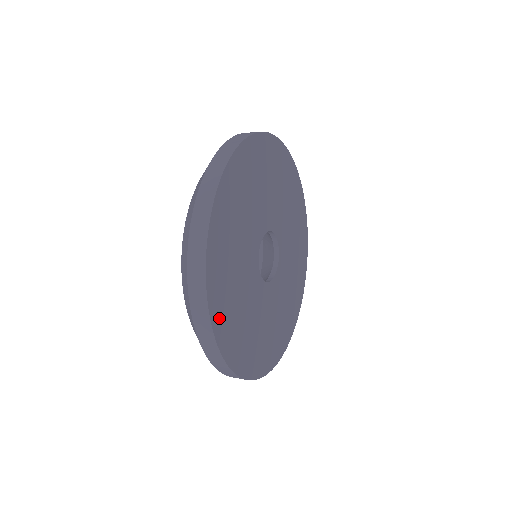
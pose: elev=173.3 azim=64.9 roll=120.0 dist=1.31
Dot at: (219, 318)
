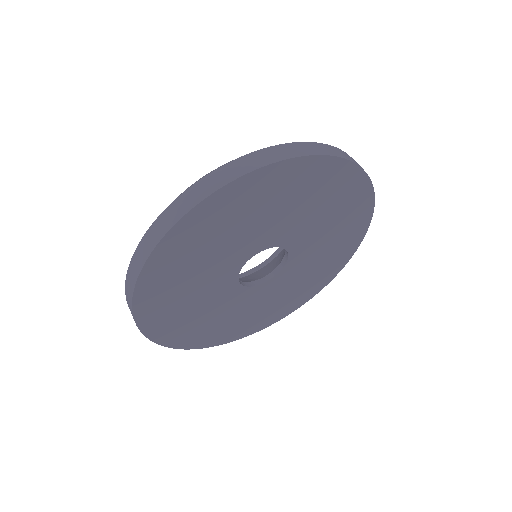
Dot at: (240, 333)
